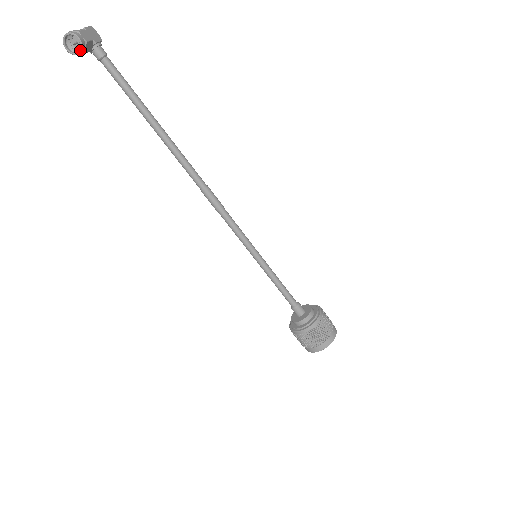
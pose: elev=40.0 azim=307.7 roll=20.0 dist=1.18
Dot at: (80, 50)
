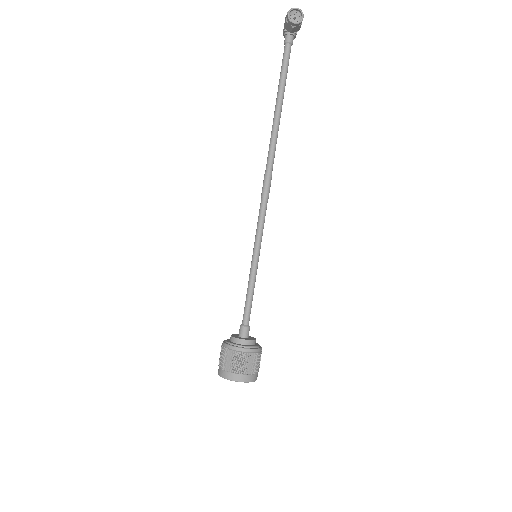
Dot at: (297, 23)
